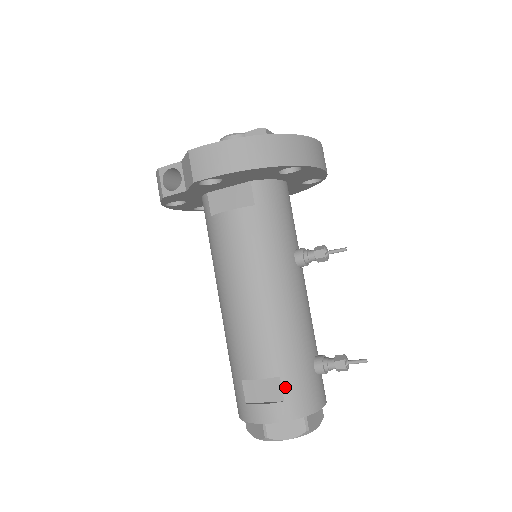
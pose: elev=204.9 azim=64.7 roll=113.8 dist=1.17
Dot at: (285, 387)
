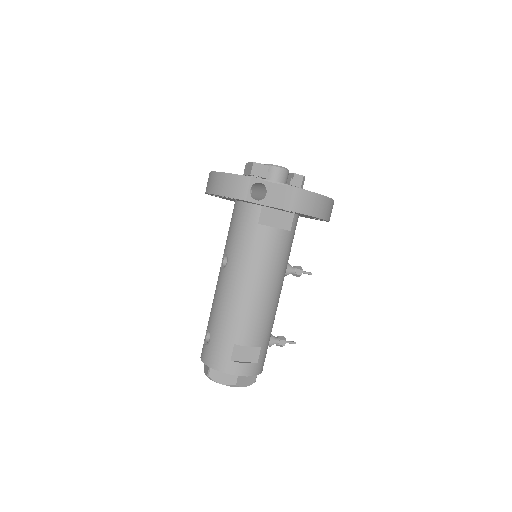
Dot at: (261, 354)
